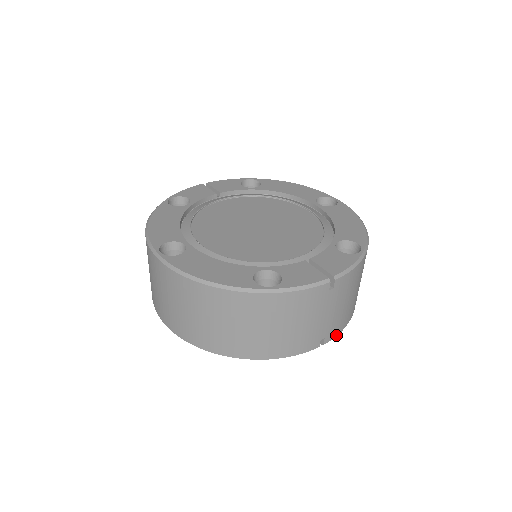
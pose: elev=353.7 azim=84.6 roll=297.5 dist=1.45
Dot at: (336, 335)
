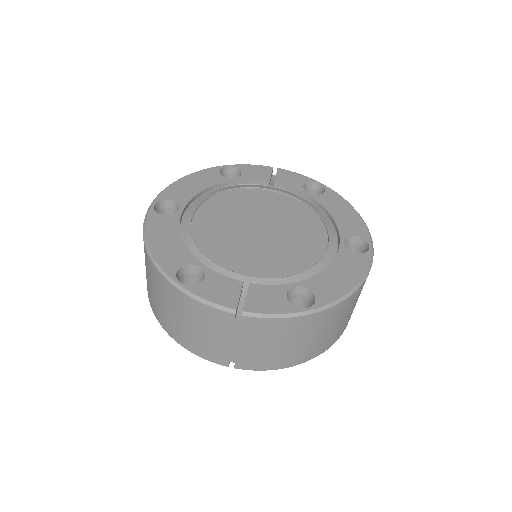
Dot at: (254, 369)
